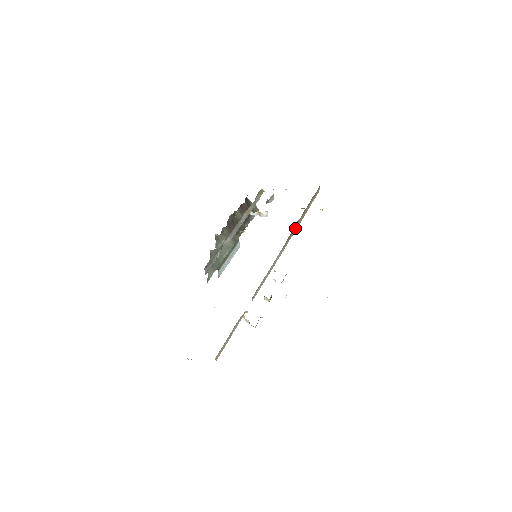
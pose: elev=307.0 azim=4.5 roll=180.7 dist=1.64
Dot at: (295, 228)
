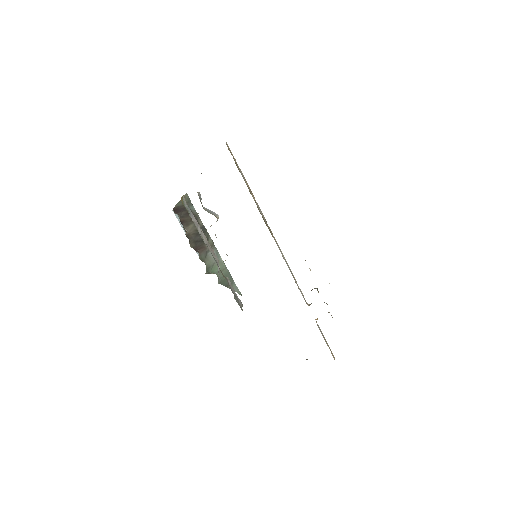
Dot at: (260, 212)
